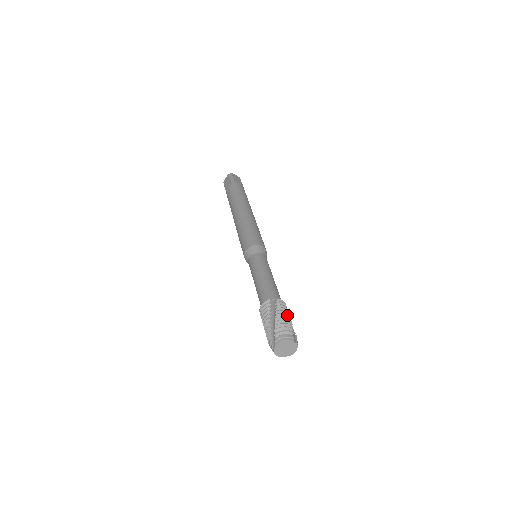
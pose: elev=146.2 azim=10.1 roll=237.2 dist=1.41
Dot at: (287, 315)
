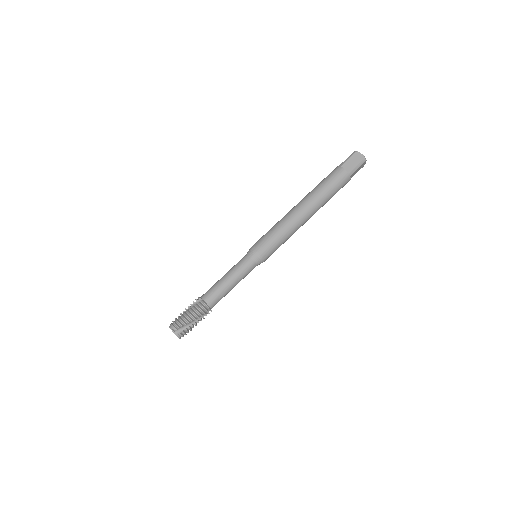
Dot at: (191, 315)
